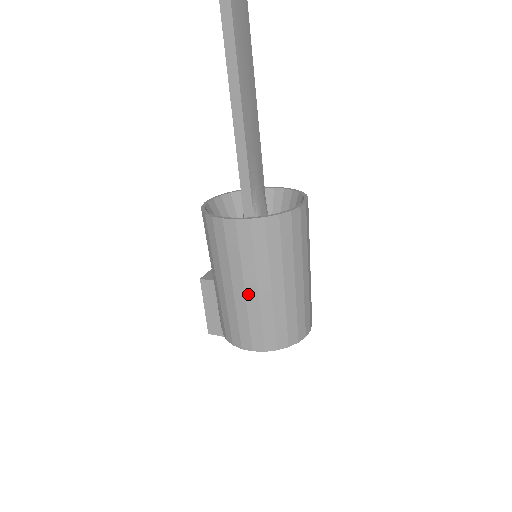
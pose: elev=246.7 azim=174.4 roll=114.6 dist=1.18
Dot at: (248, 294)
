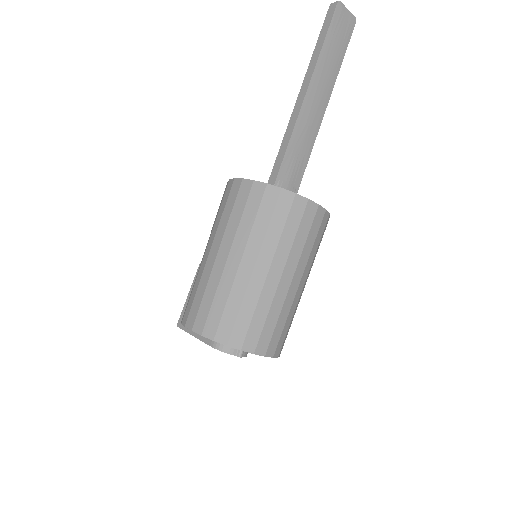
Dot at: (218, 259)
